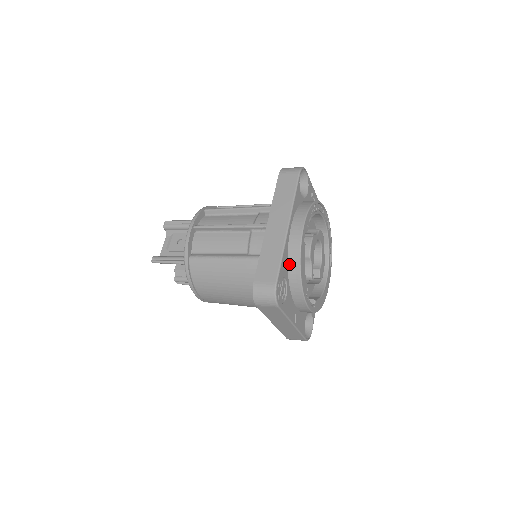
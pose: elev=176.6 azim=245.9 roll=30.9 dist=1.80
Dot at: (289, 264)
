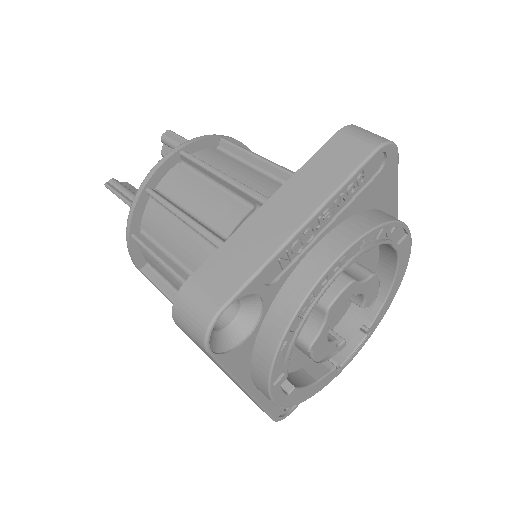
Dot at: occluded
